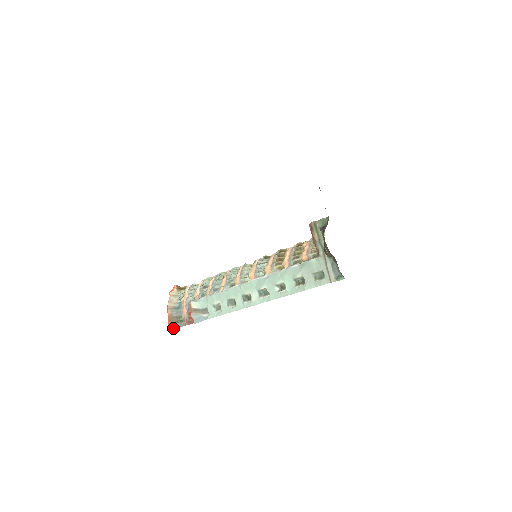
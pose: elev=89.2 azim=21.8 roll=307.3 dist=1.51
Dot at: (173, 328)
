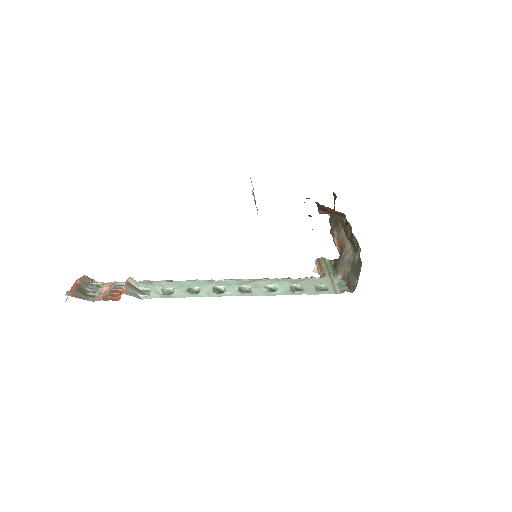
Dot at: (75, 295)
